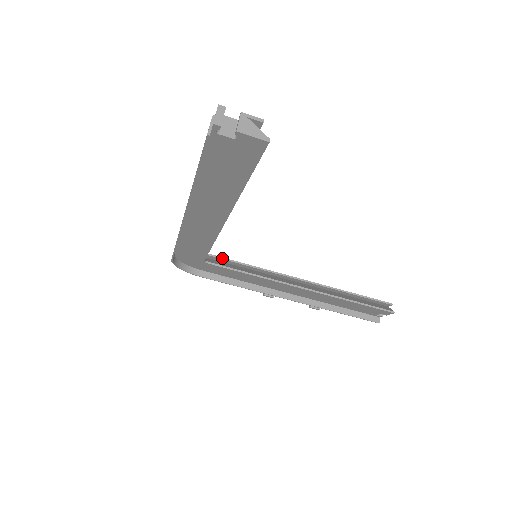
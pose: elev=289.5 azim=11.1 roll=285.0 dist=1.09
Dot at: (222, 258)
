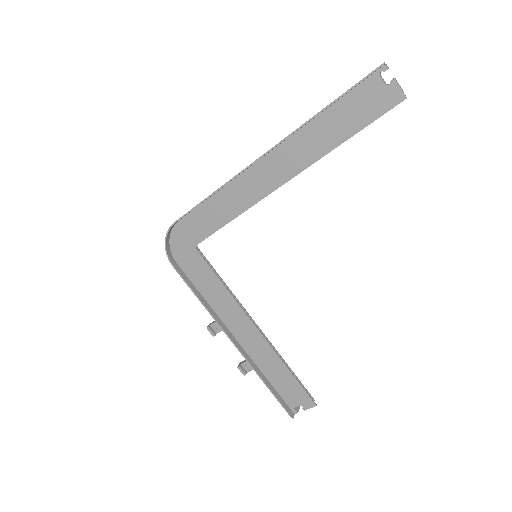
Dot at: (206, 259)
